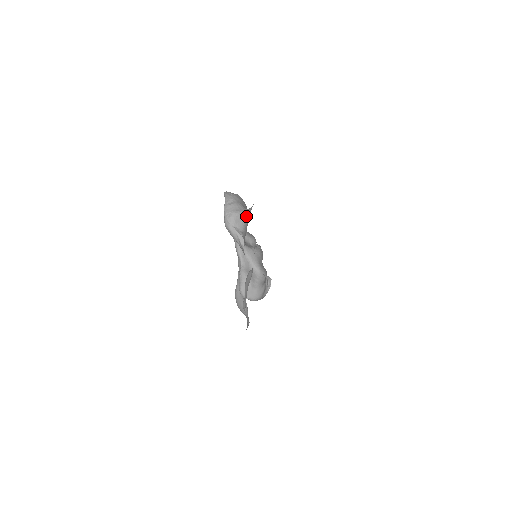
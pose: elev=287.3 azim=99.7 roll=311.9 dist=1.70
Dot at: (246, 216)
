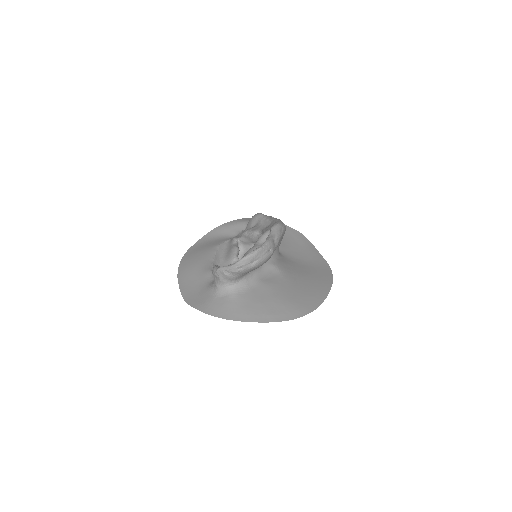
Dot at: (218, 291)
